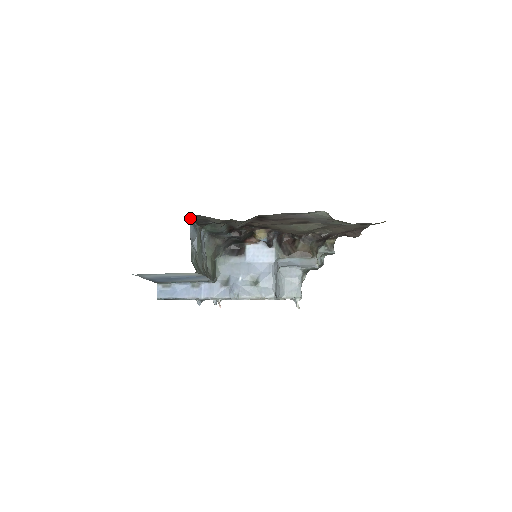
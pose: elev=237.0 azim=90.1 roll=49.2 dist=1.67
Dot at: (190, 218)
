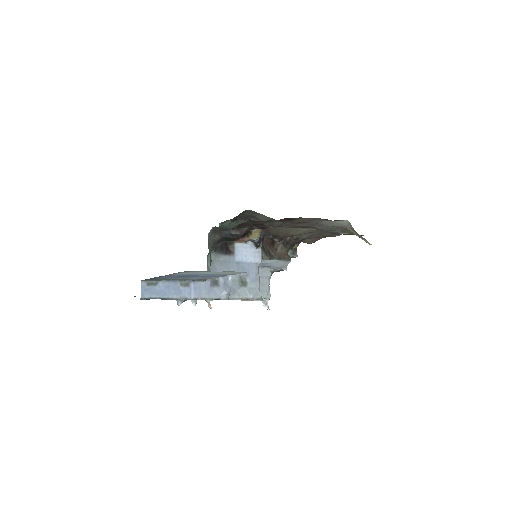
Dot at: (242, 212)
